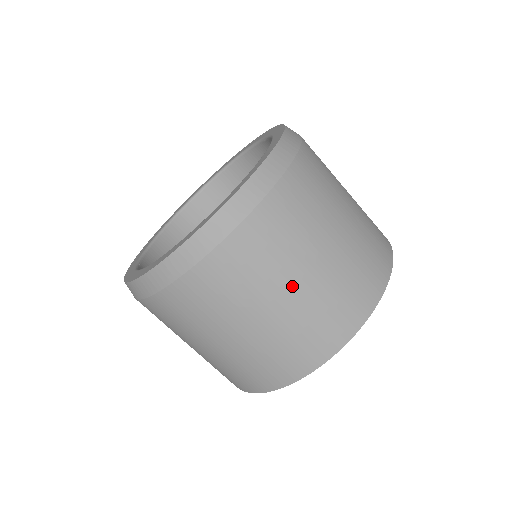
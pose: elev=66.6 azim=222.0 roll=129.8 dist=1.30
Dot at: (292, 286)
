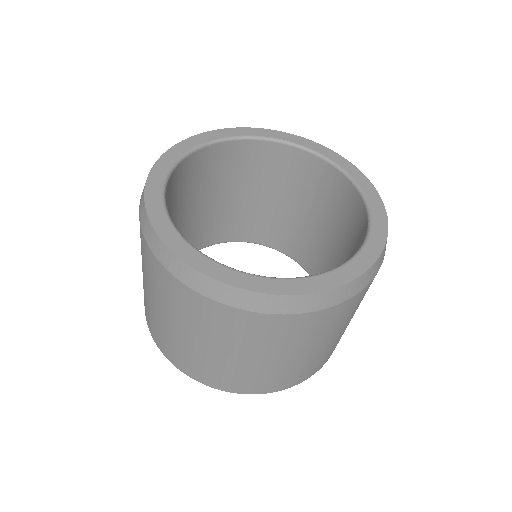
Dot at: (190, 336)
